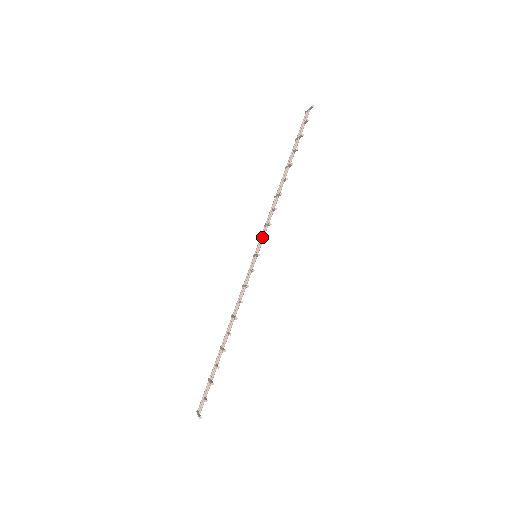
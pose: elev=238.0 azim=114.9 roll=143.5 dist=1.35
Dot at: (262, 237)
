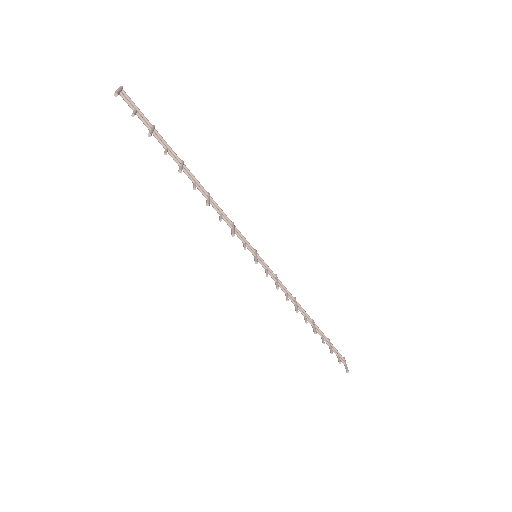
Dot at: occluded
